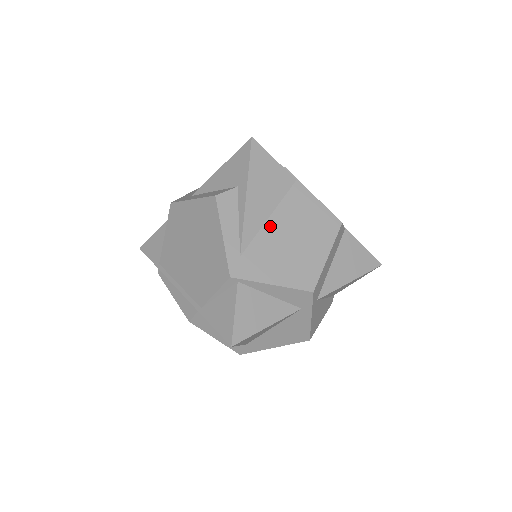
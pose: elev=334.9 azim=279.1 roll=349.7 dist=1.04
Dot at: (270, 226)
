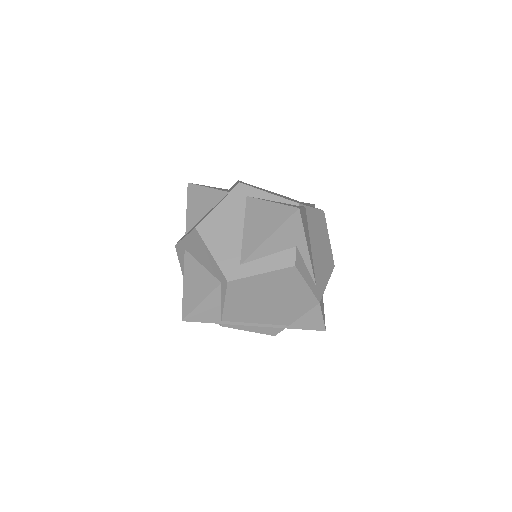
Dot at: (313, 252)
